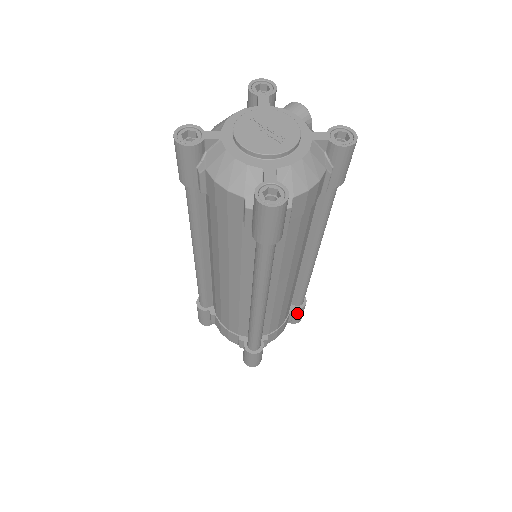
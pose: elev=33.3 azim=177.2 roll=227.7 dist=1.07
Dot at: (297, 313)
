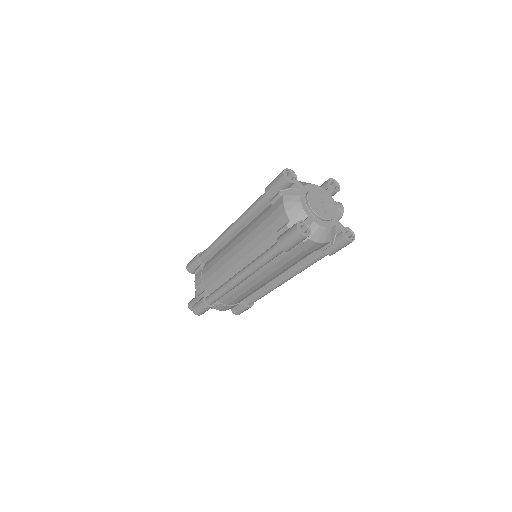
Dot at: (242, 308)
